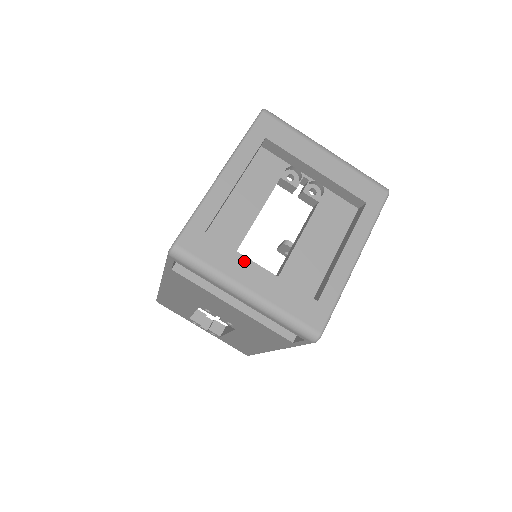
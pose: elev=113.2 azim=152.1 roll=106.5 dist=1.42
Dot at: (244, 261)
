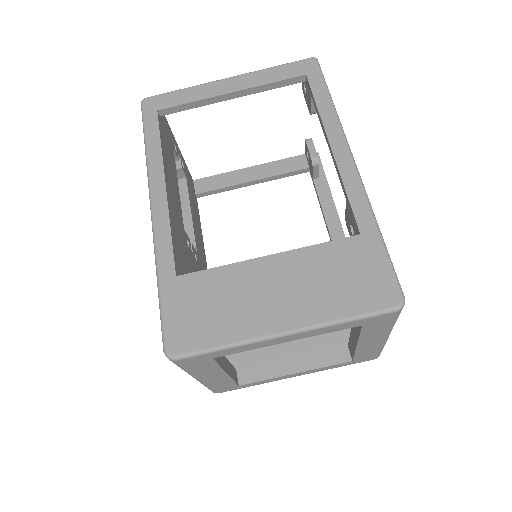
Dot at: (219, 371)
